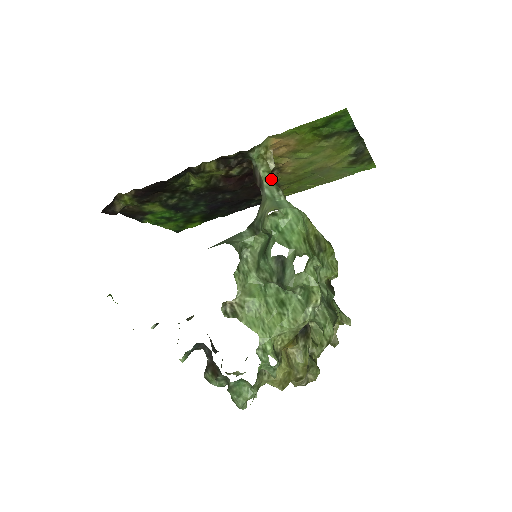
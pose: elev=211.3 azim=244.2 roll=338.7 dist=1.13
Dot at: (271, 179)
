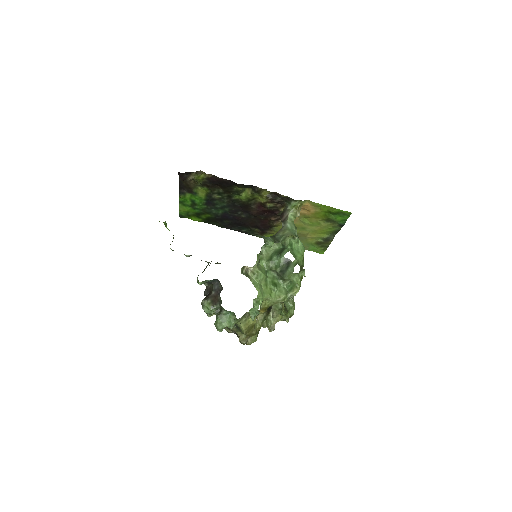
Dot at: occluded
